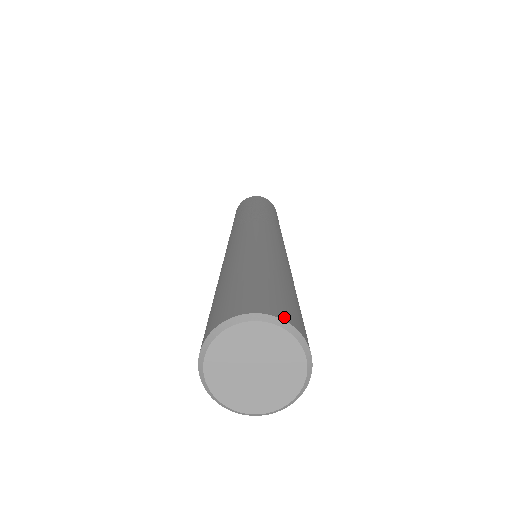
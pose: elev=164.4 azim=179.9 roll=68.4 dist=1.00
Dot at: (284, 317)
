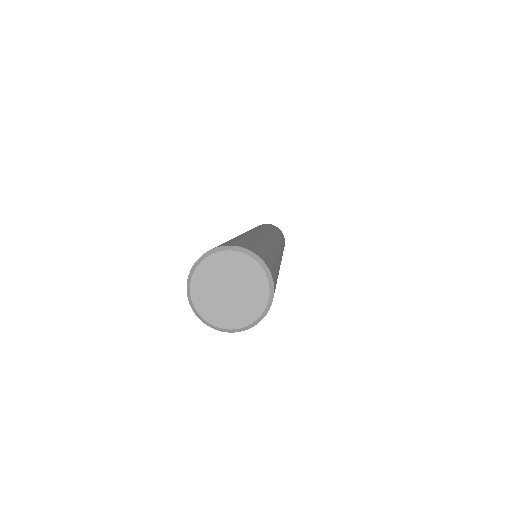
Dot at: (267, 264)
